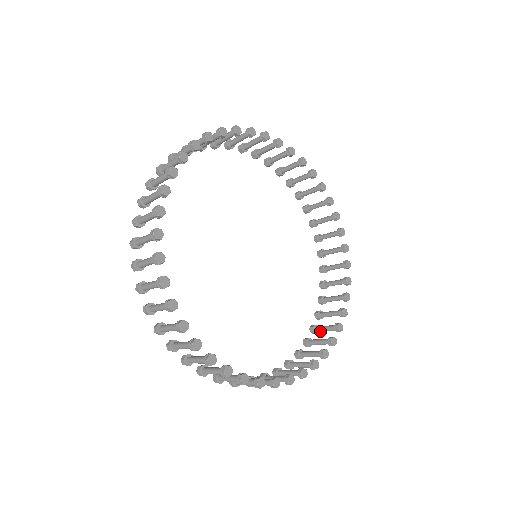
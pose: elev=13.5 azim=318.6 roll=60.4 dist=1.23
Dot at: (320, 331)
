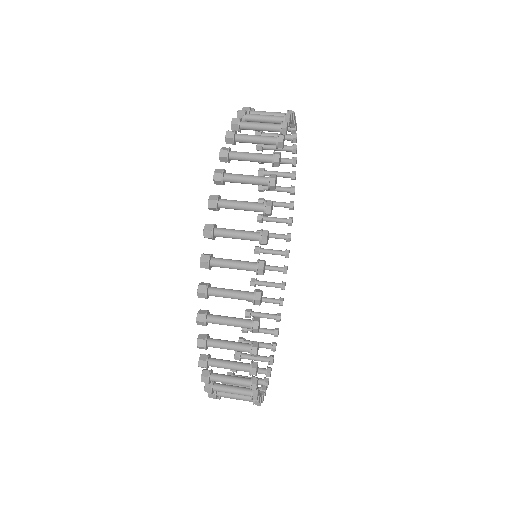
Dot at: occluded
